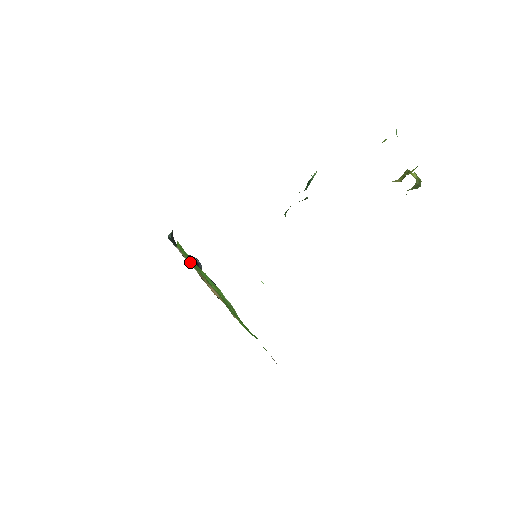
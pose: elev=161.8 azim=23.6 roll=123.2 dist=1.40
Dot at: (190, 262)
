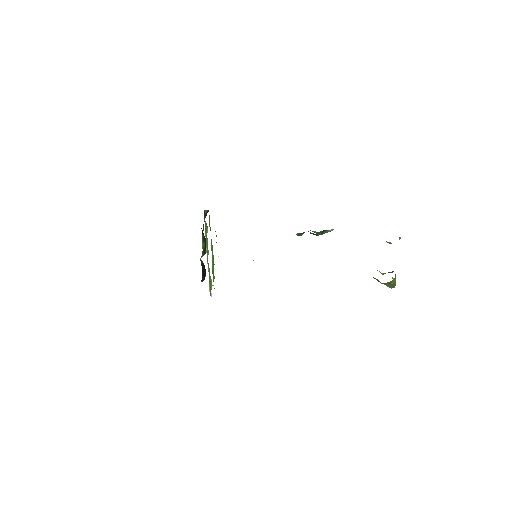
Dot at: (206, 236)
